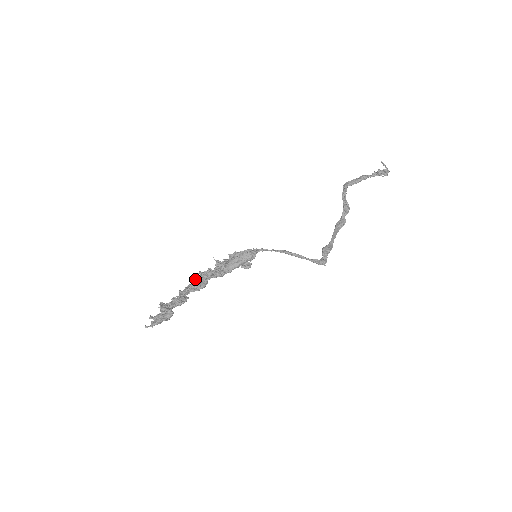
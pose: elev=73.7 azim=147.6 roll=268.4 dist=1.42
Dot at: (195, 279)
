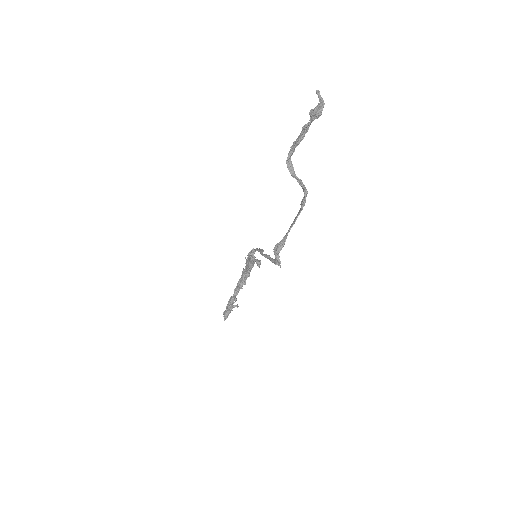
Dot at: (240, 279)
